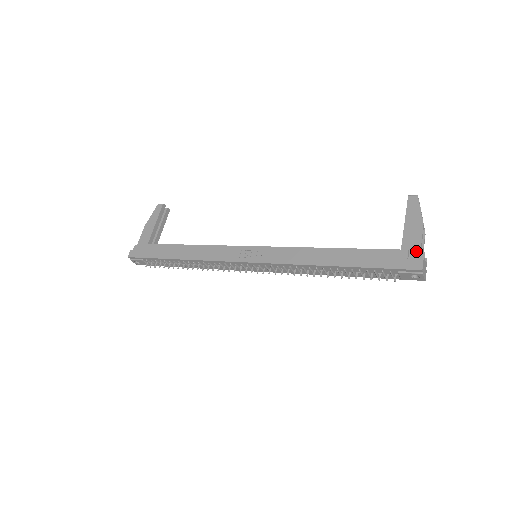
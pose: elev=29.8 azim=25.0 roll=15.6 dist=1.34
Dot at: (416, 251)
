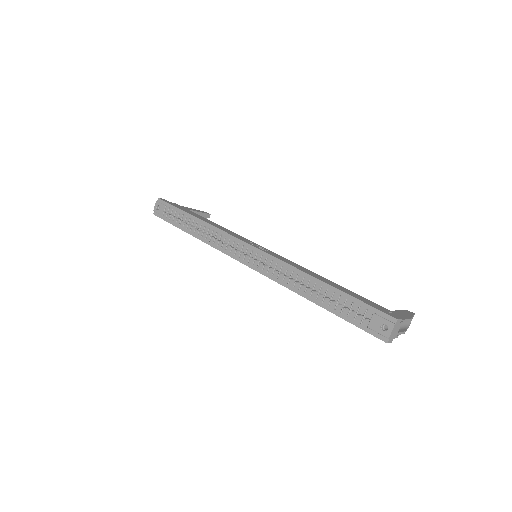
Dot at: occluded
